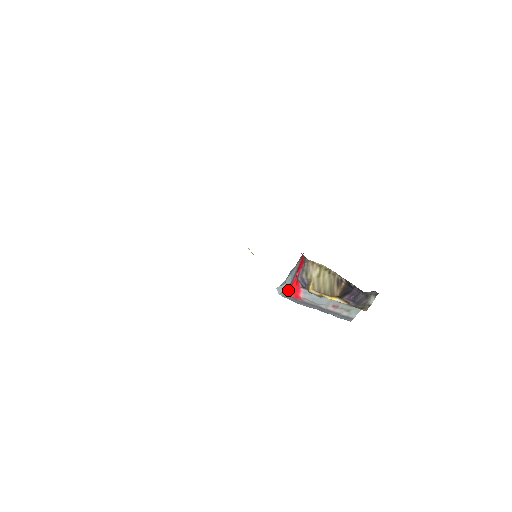
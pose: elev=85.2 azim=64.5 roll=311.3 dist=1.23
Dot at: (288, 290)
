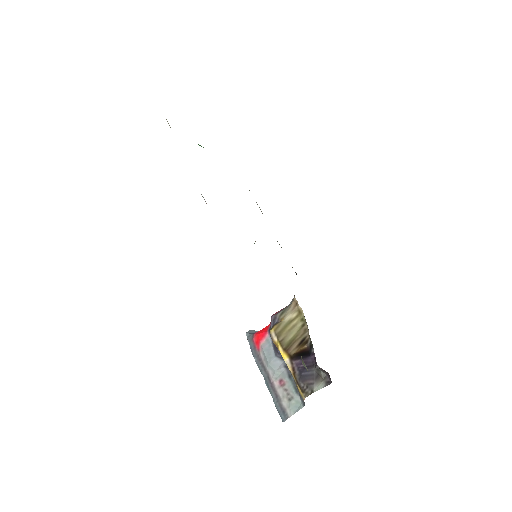
Dot at: (256, 332)
